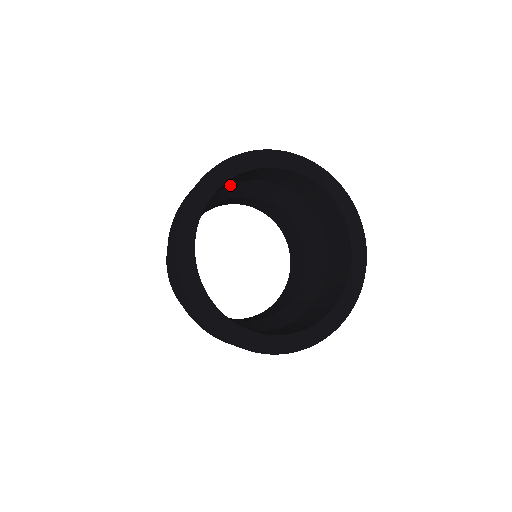
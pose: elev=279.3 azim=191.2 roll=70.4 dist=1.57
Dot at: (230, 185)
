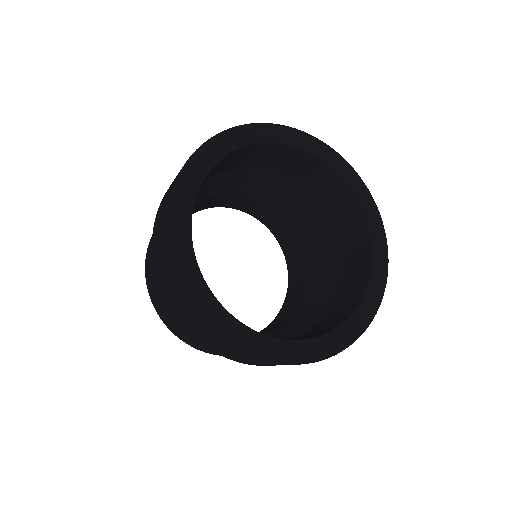
Dot at: occluded
